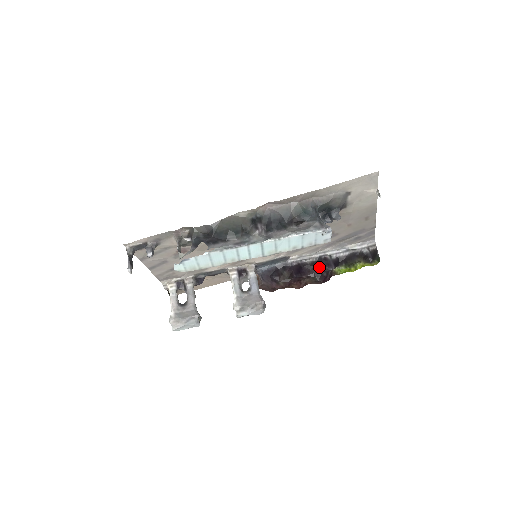
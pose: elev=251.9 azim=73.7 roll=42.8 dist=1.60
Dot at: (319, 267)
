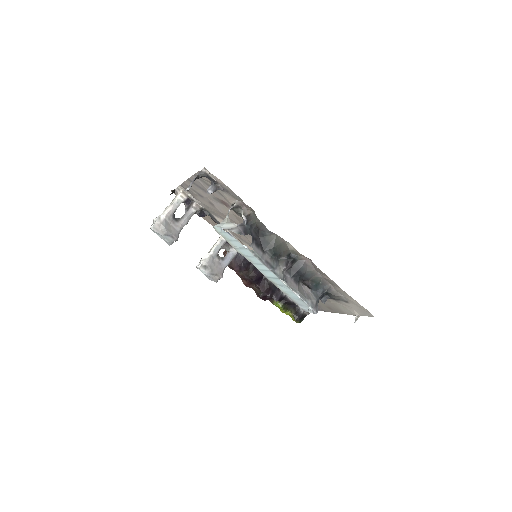
Dot at: (271, 290)
